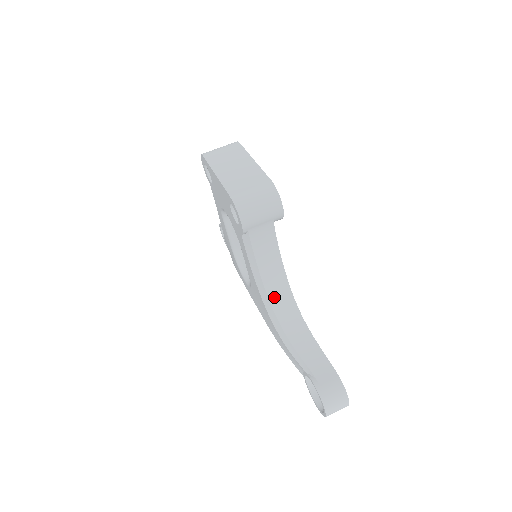
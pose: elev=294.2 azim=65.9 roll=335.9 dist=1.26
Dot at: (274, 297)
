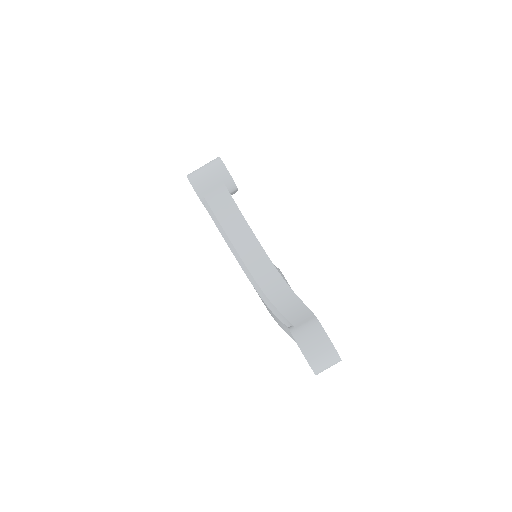
Dot at: (251, 264)
